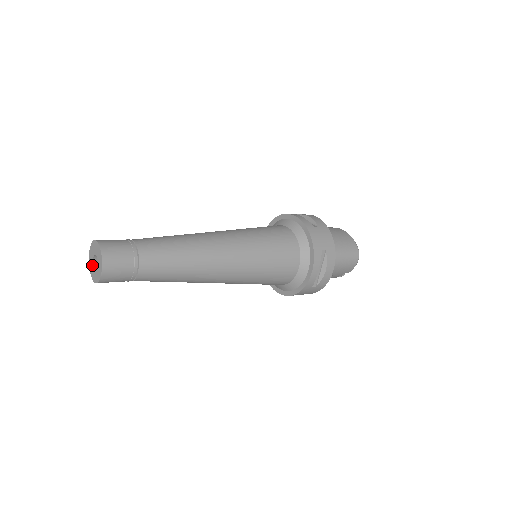
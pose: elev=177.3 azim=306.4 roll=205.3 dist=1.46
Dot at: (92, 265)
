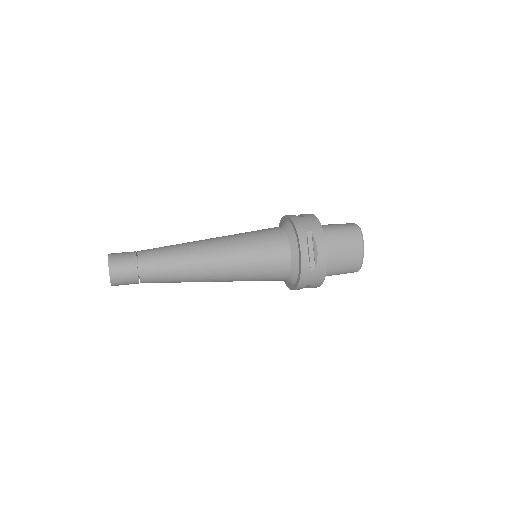
Dot at: occluded
